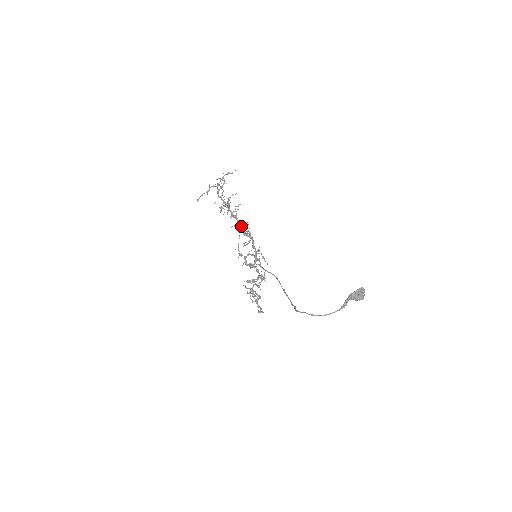
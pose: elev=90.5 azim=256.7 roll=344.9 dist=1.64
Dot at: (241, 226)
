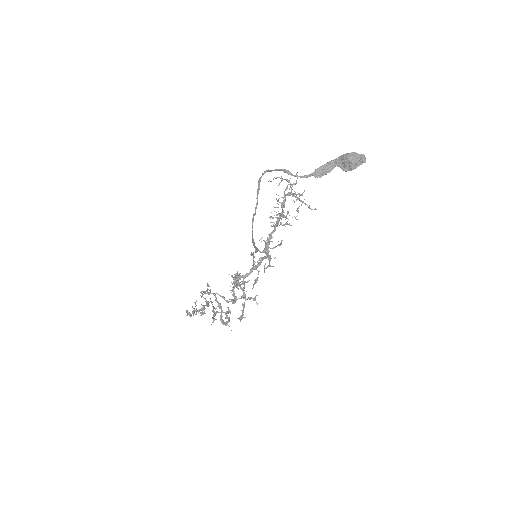
Dot at: (274, 231)
